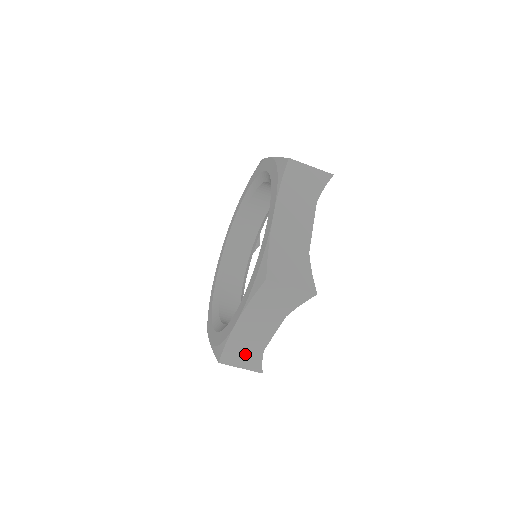
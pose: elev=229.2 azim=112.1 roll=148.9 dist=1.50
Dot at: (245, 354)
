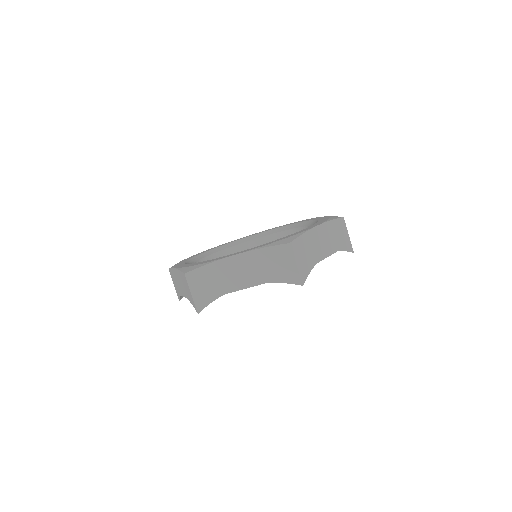
Dot at: (306, 255)
